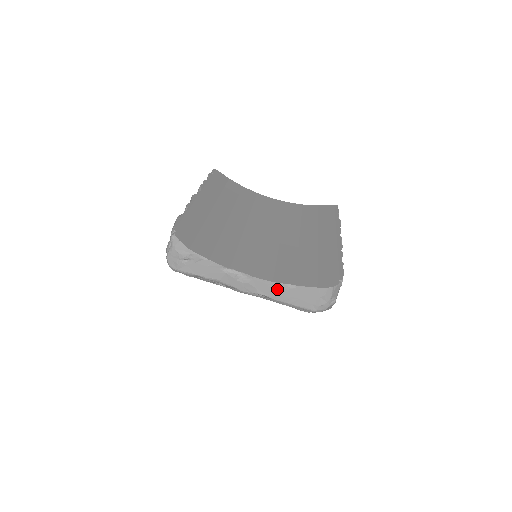
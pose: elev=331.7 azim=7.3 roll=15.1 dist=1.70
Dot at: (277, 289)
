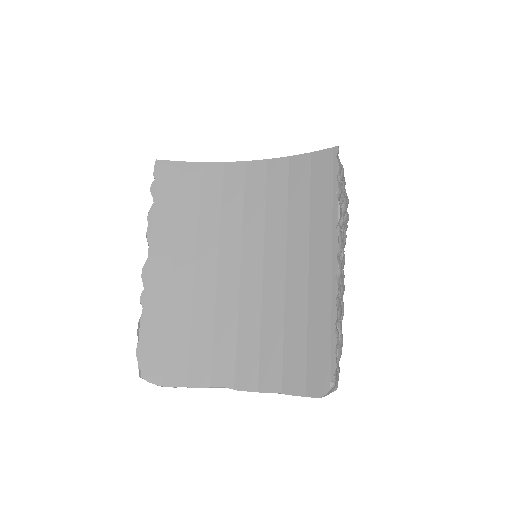
Dot at: occluded
